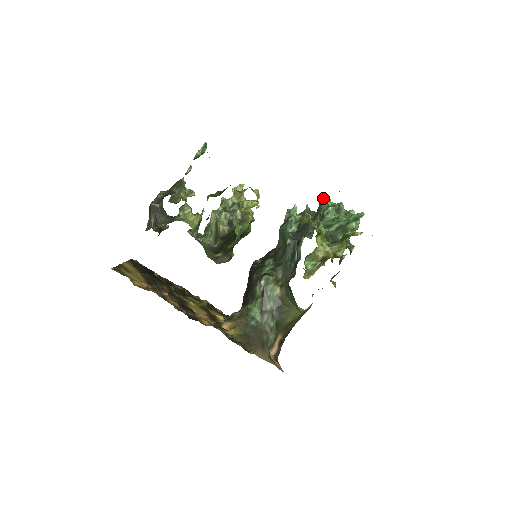
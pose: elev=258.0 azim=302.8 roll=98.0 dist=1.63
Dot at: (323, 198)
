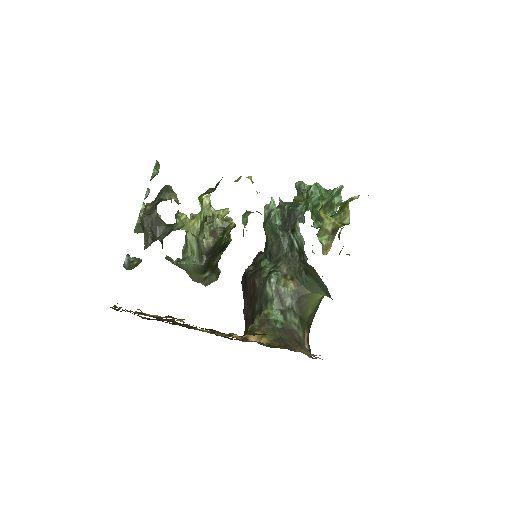
Dot at: (299, 182)
